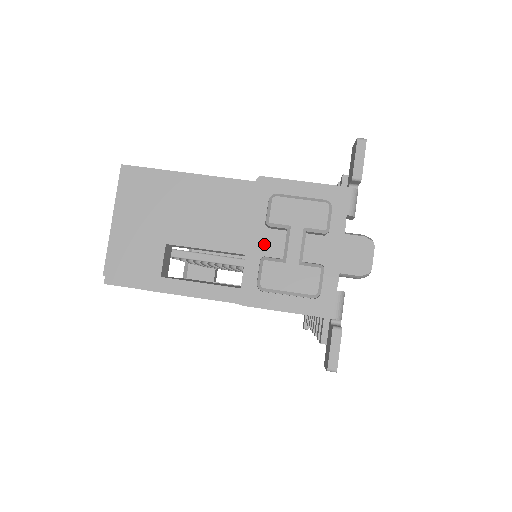
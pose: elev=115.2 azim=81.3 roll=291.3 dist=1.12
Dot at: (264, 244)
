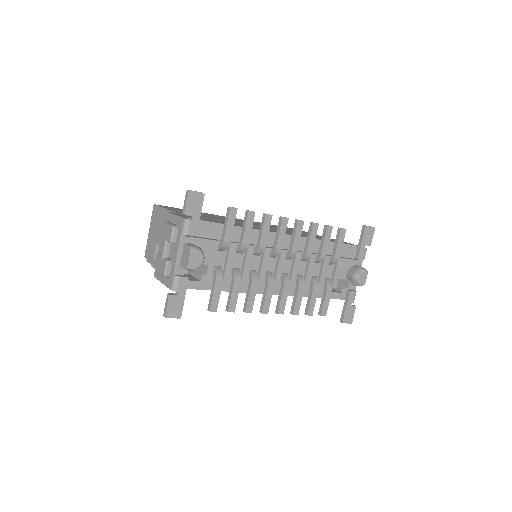
Dot at: occluded
